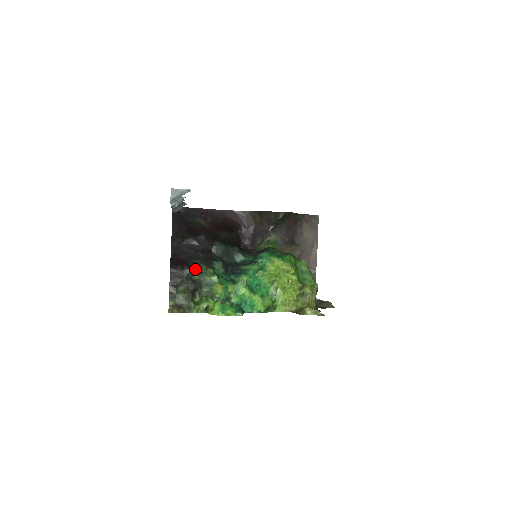
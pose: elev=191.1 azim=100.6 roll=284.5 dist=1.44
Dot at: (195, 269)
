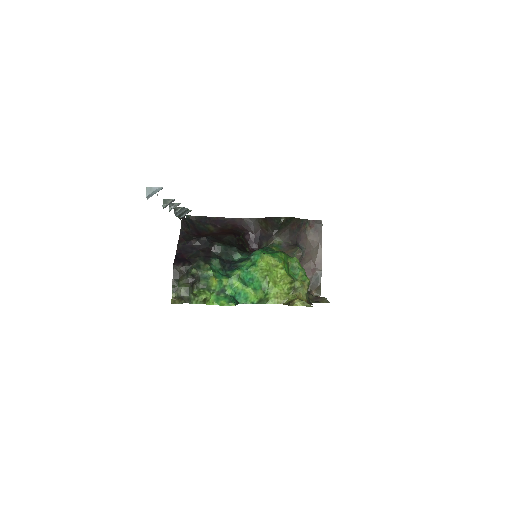
Dot at: (194, 265)
